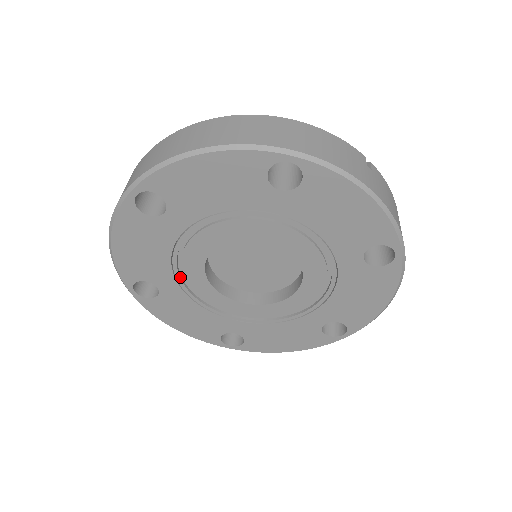
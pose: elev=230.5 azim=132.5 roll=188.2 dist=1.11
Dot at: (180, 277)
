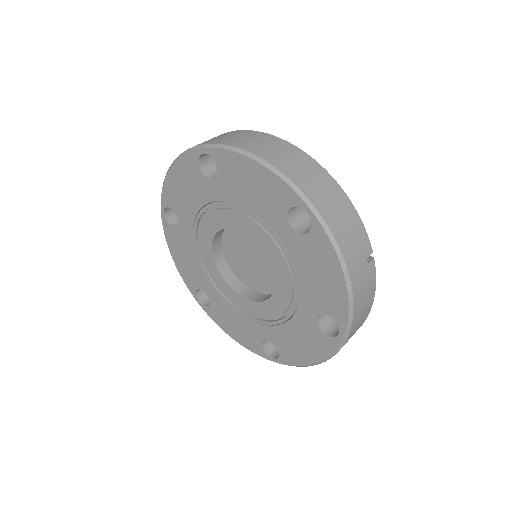
Dot at: (197, 228)
